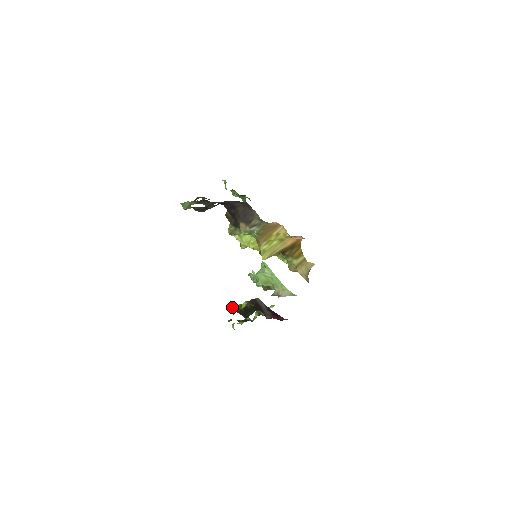
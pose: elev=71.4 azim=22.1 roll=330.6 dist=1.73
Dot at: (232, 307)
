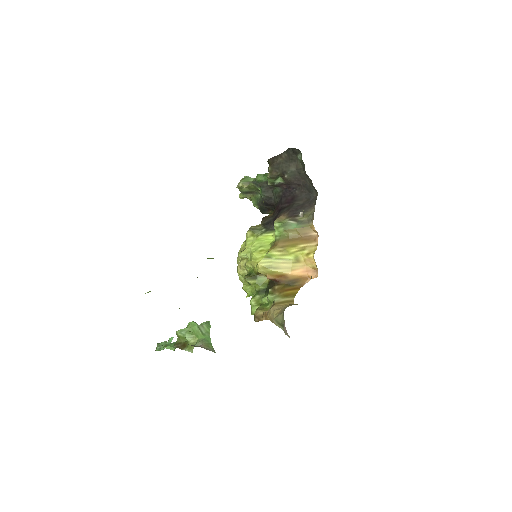
Dot at: occluded
